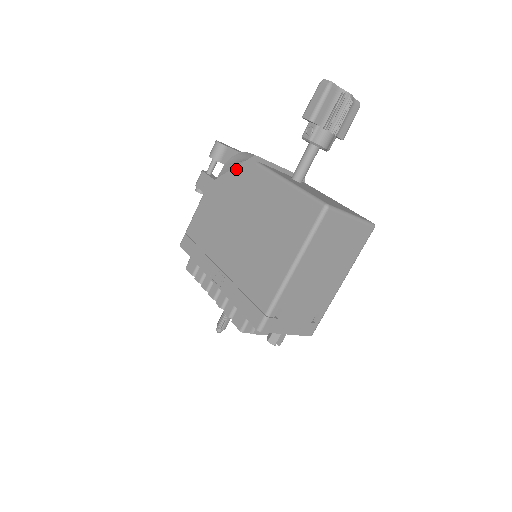
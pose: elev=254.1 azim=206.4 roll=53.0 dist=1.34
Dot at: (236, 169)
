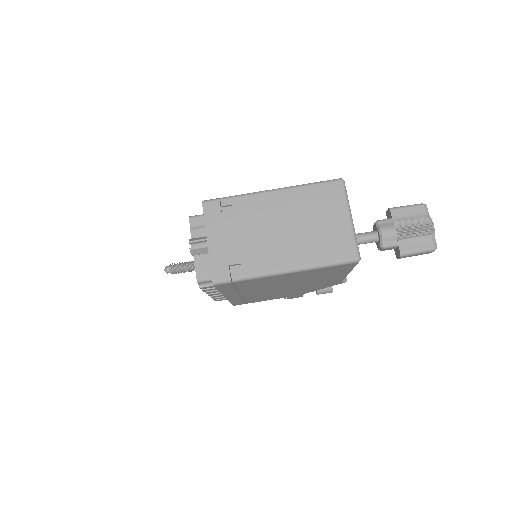
Dot at: occluded
